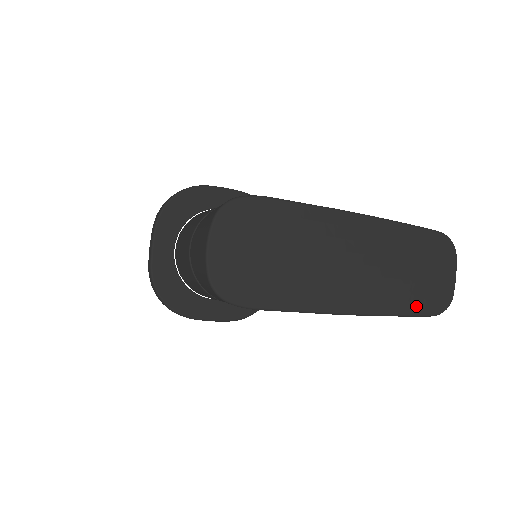
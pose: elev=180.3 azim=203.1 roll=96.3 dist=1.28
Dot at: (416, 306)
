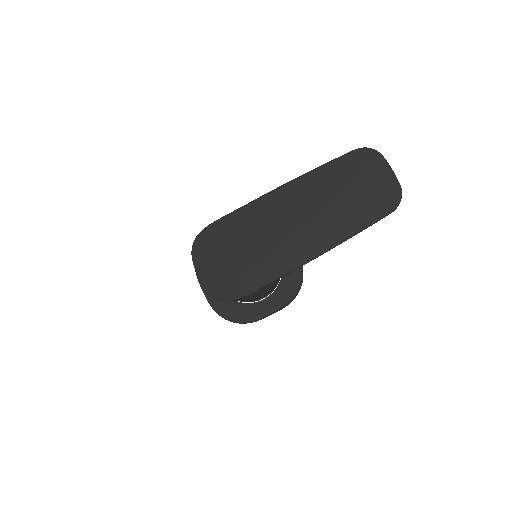
Dot at: (370, 215)
